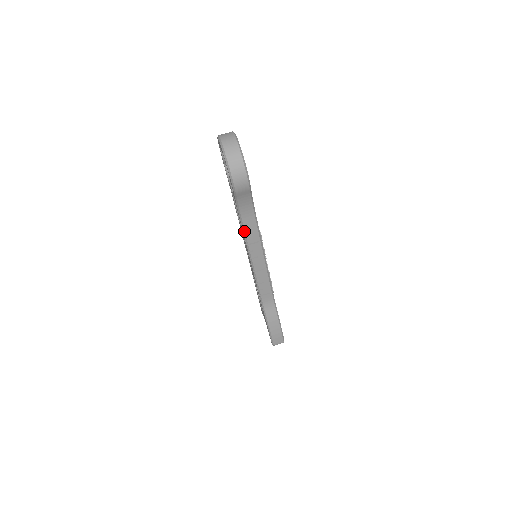
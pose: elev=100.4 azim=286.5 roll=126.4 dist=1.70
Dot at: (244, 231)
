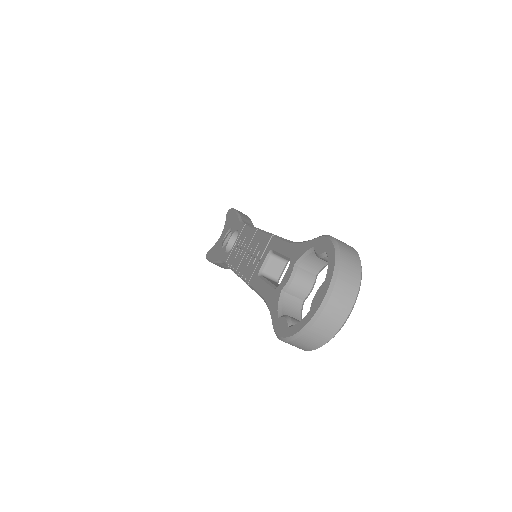
Dot at: (256, 291)
